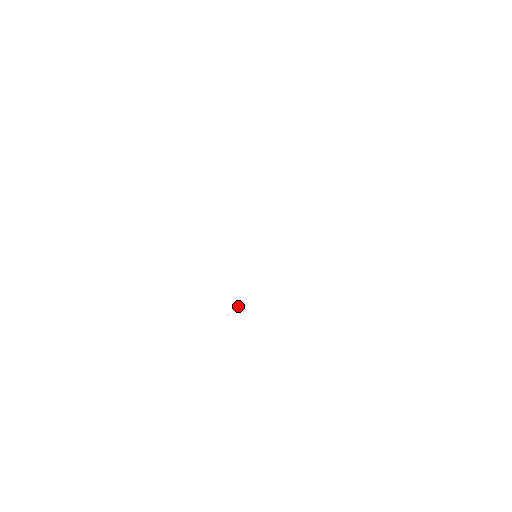
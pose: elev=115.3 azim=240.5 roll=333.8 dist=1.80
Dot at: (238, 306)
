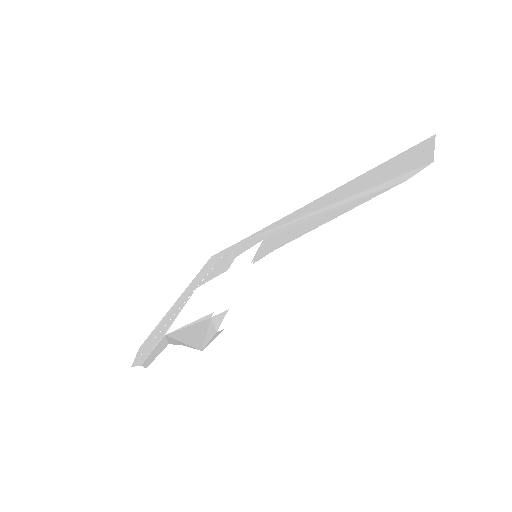
Dot at: (208, 272)
